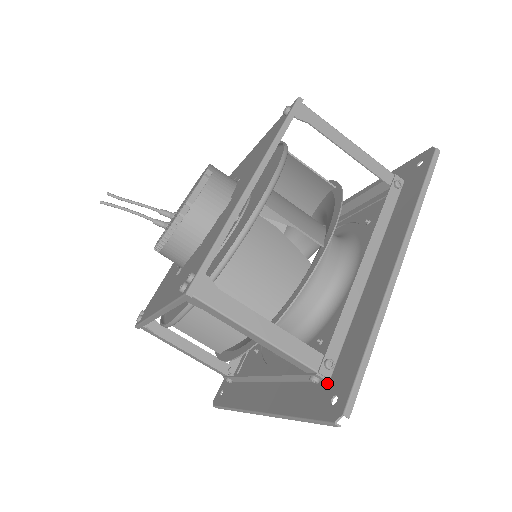
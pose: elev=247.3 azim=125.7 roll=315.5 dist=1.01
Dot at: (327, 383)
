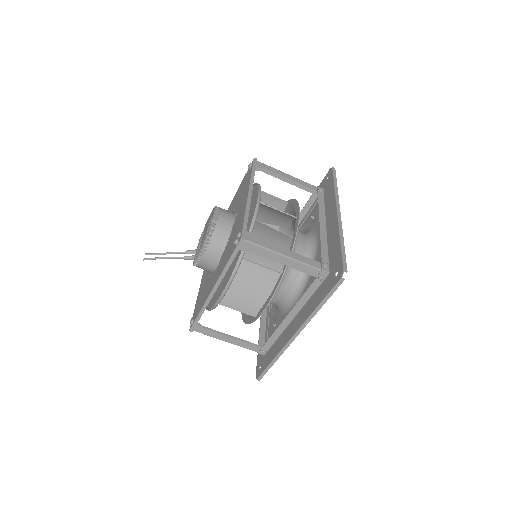
Dot at: (329, 275)
